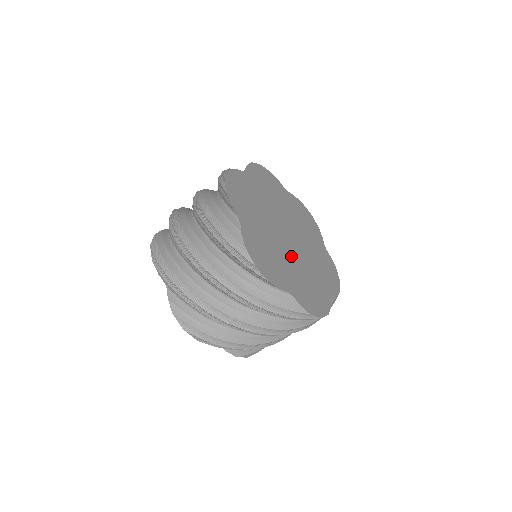
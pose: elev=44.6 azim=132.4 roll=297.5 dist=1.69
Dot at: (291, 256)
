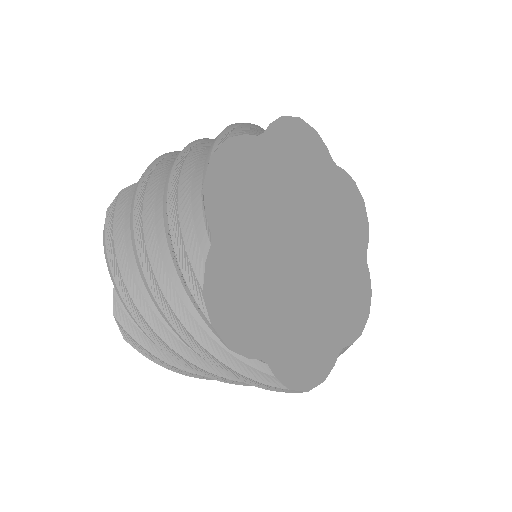
Dot at: (294, 289)
